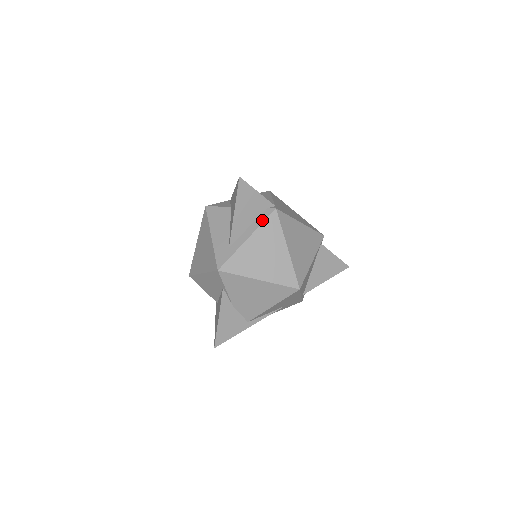
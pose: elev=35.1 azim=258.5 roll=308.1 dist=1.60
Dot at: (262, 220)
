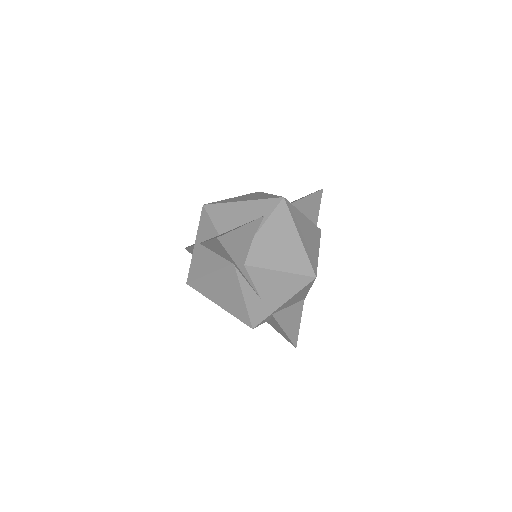
Dot at: (313, 223)
